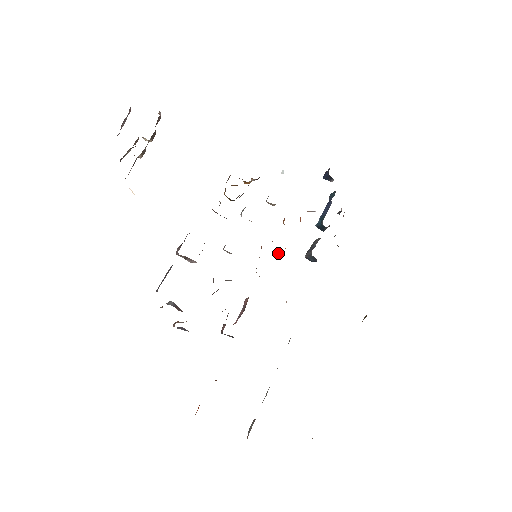
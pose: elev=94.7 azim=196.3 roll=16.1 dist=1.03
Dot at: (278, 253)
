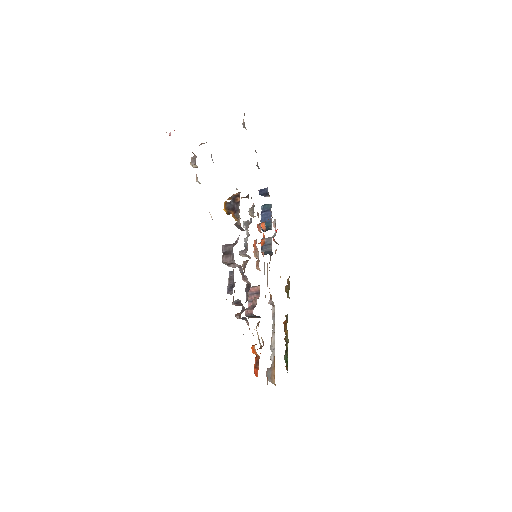
Dot at: (263, 252)
